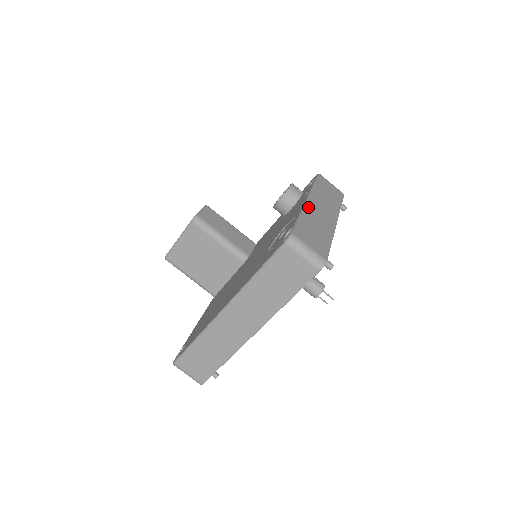
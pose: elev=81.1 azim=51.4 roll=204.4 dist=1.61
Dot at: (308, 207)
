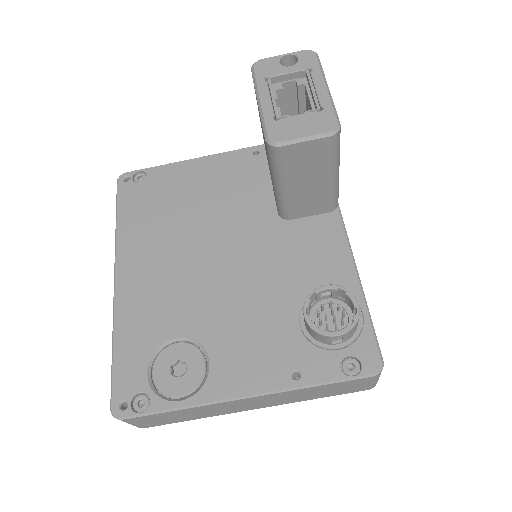
Dot at: (221, 404)
